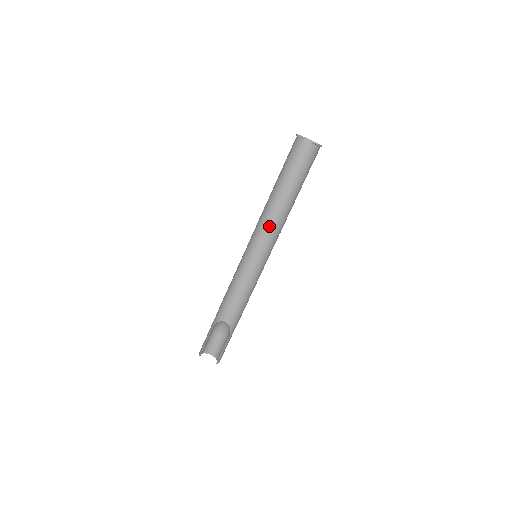
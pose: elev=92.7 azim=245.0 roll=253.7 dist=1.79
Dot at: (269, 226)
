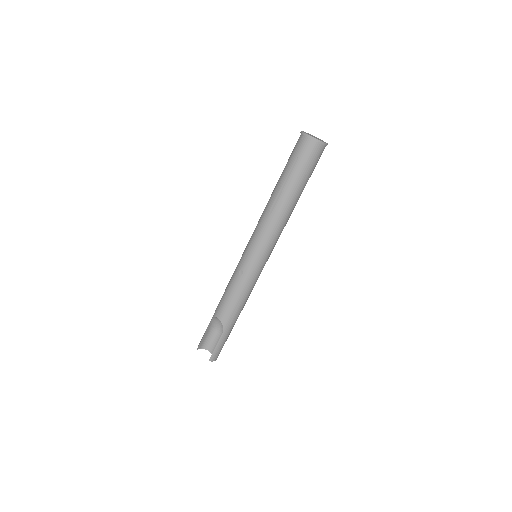
Dot at: (264, 224)
